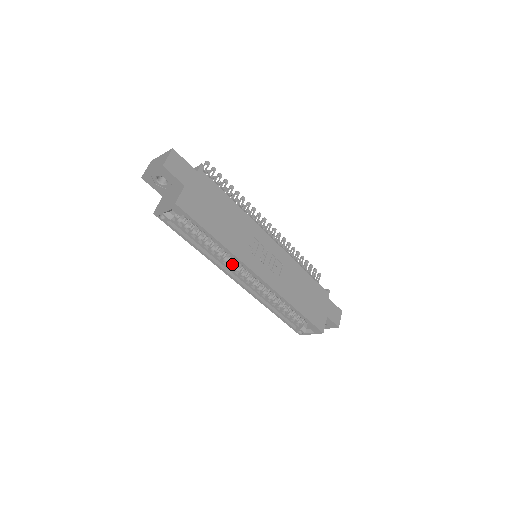
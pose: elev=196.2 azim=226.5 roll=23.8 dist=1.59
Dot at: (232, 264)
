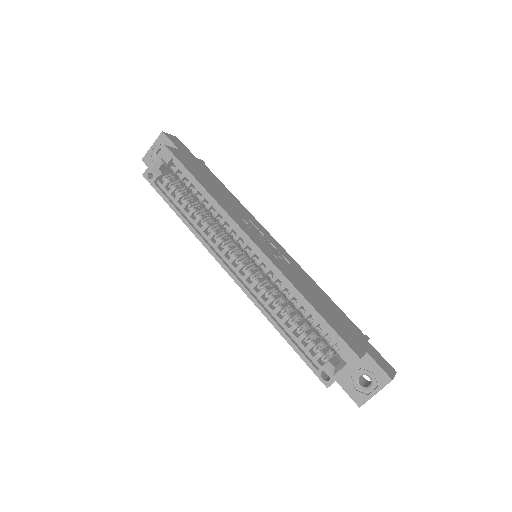
Dot at: (222, 240)
